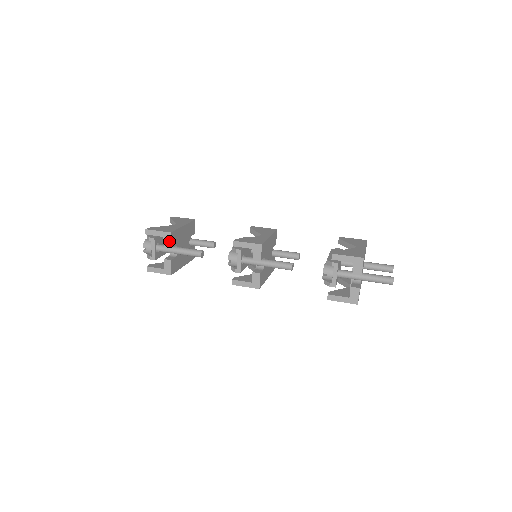
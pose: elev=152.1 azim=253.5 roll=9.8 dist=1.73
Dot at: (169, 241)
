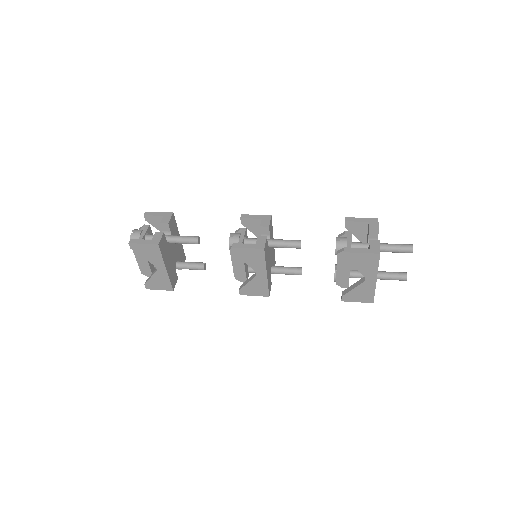
Dot at: (168, 218)
